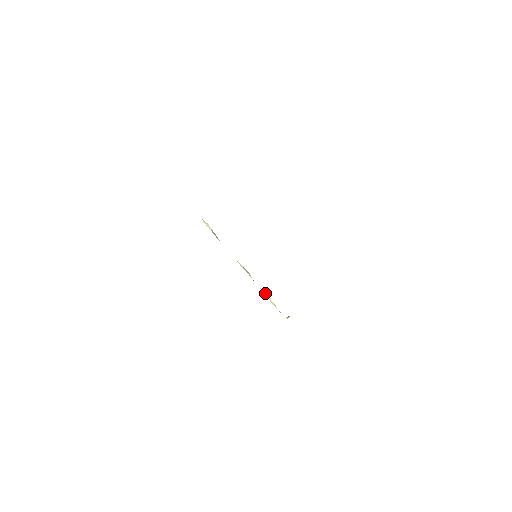
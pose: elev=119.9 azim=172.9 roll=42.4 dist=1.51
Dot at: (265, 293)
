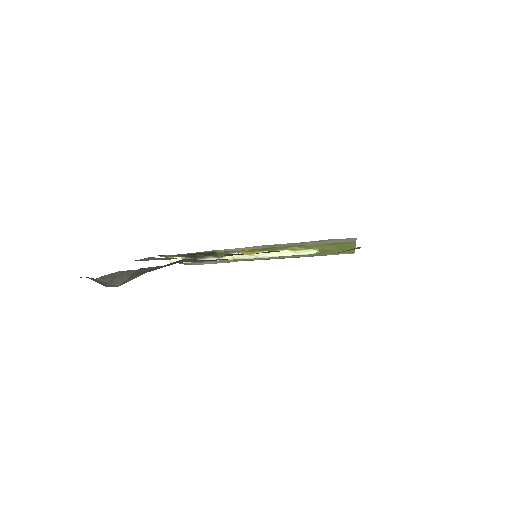
Dot at: (269, 254)
